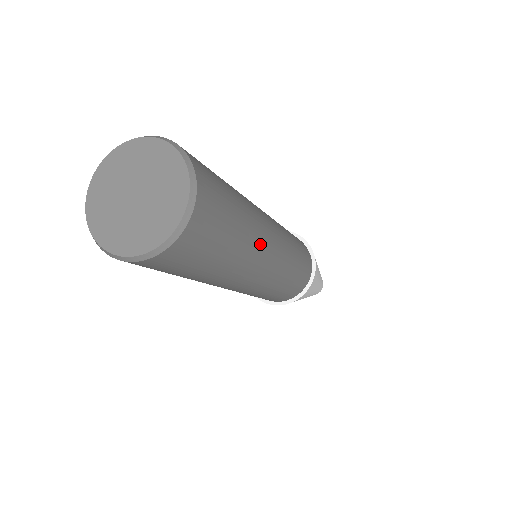
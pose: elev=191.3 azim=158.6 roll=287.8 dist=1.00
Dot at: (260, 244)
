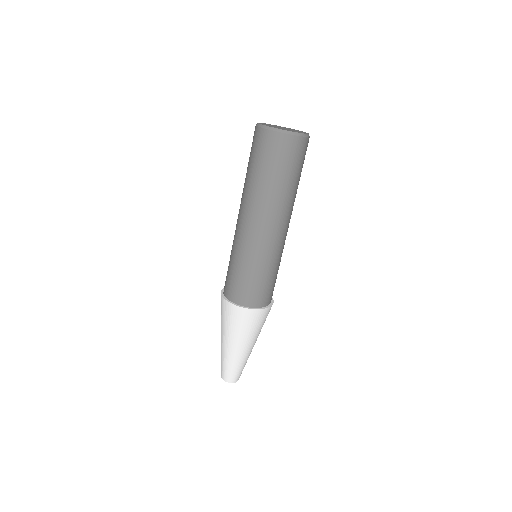
Dot at: occluded
